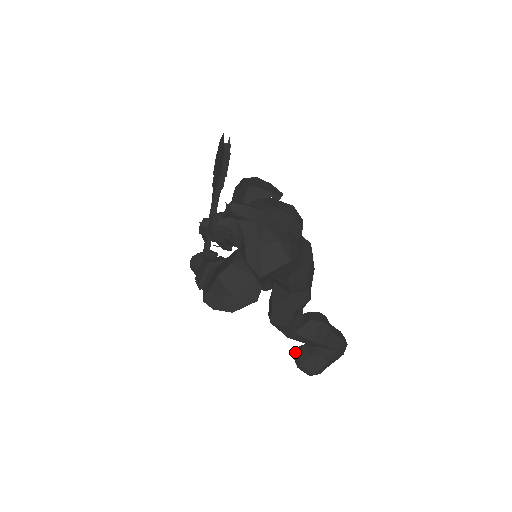
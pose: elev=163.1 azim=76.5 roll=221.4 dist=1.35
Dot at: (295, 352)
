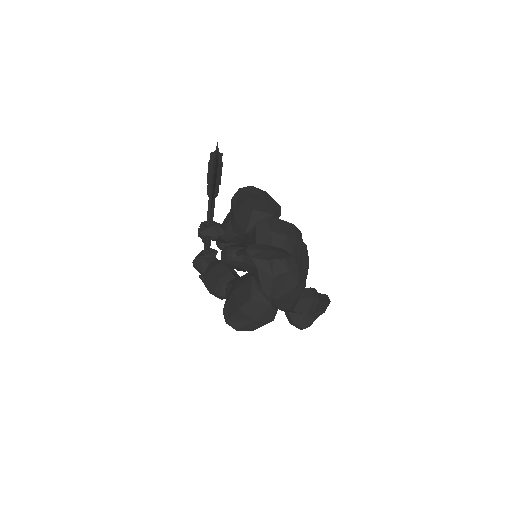
Dot at: occluded
